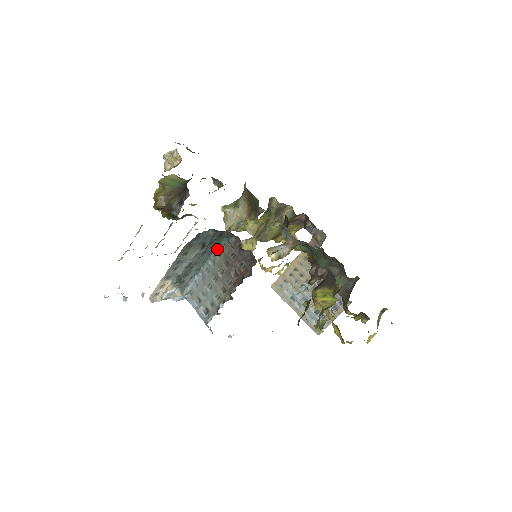
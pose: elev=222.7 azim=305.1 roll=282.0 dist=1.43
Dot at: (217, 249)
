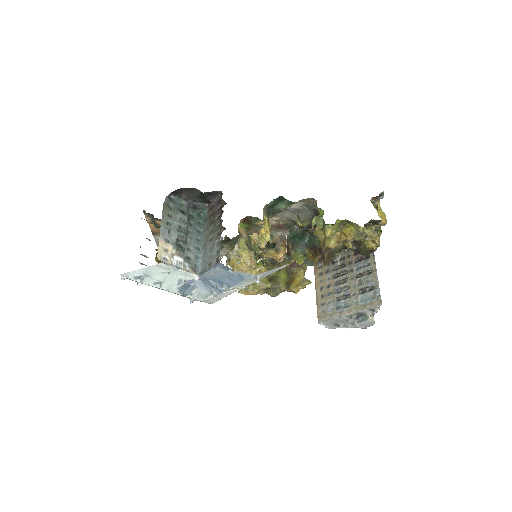
Dot at: (203, 228)
